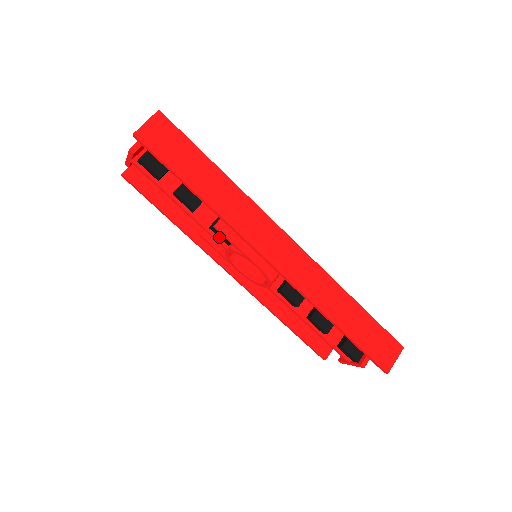
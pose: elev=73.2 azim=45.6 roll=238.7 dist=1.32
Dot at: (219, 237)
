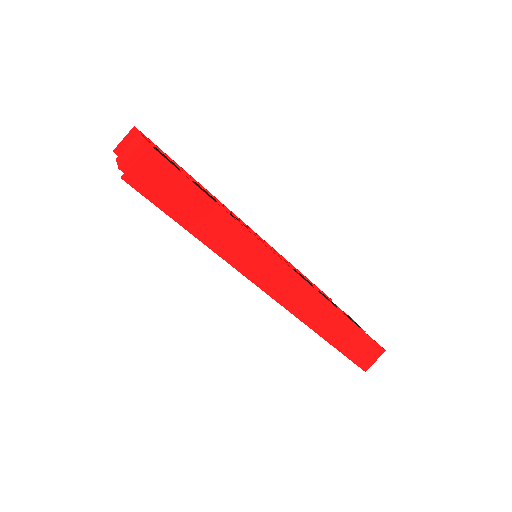
Dot at: occluded
